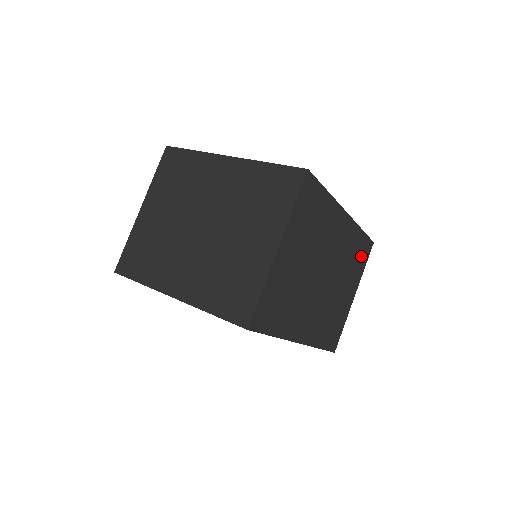
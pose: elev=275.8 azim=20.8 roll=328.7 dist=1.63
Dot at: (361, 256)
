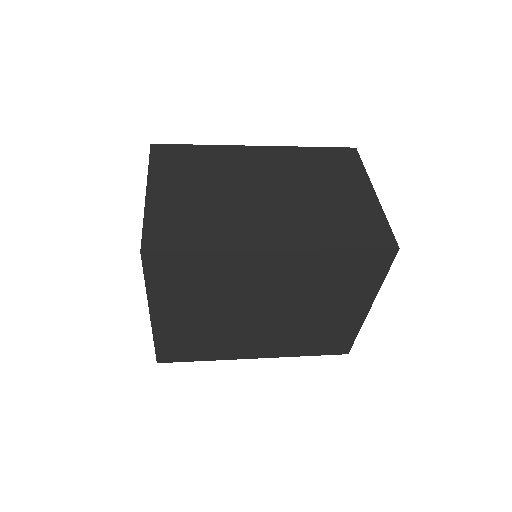
Dot at: (339, 162)
